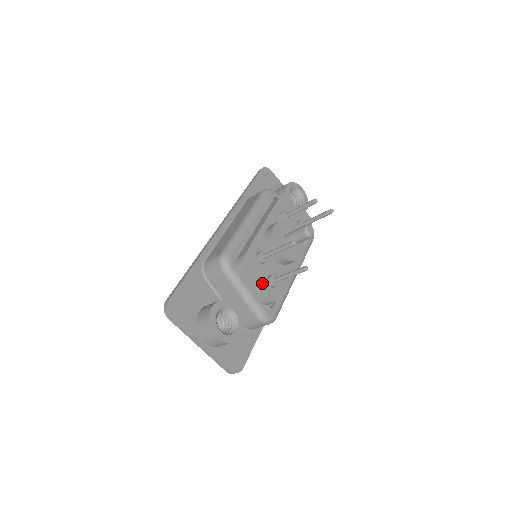
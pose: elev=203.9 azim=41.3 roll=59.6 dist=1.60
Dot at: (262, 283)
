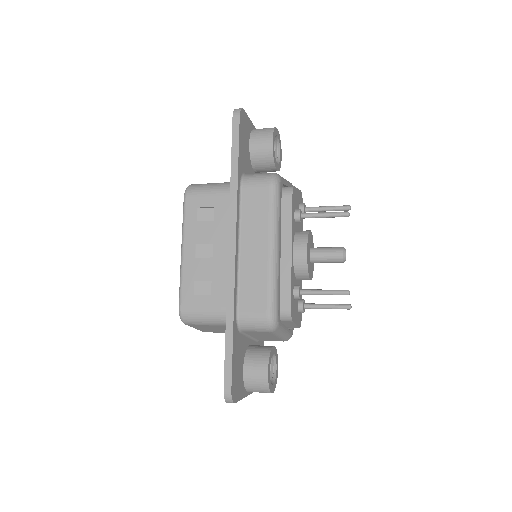
Dot at: (297, 318)
